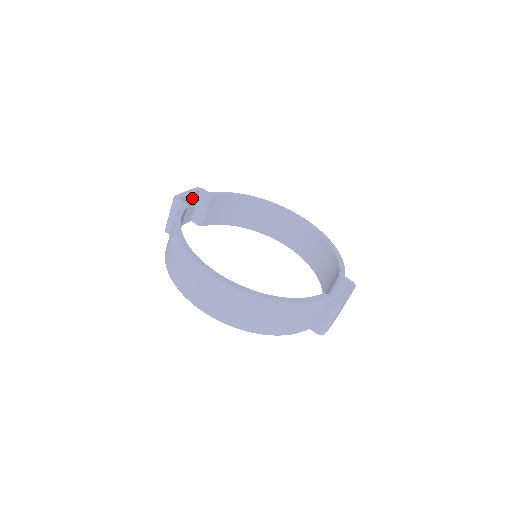
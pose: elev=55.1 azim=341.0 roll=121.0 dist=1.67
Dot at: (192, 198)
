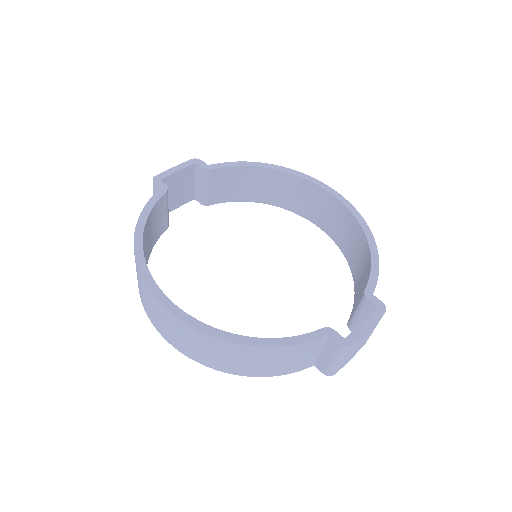
Dot at: (185, 174)
